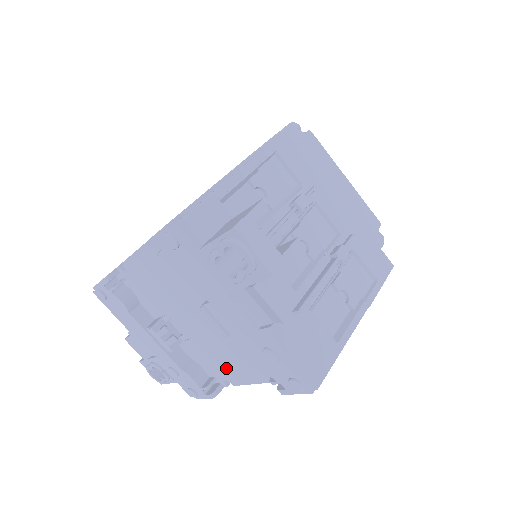
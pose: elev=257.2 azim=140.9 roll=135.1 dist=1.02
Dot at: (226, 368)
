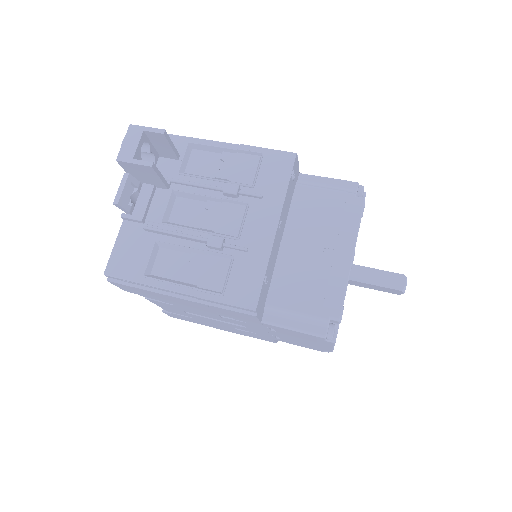
Dot at: occluded
